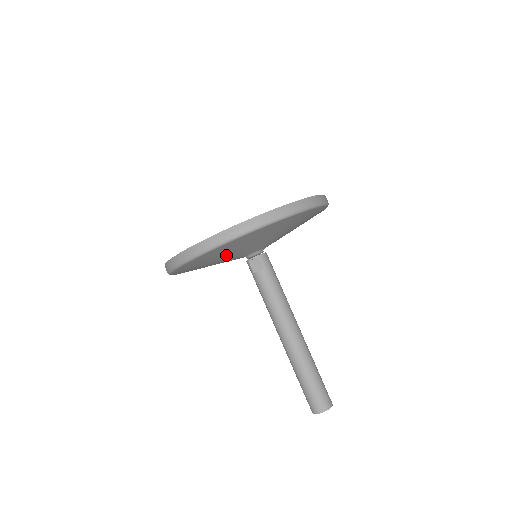
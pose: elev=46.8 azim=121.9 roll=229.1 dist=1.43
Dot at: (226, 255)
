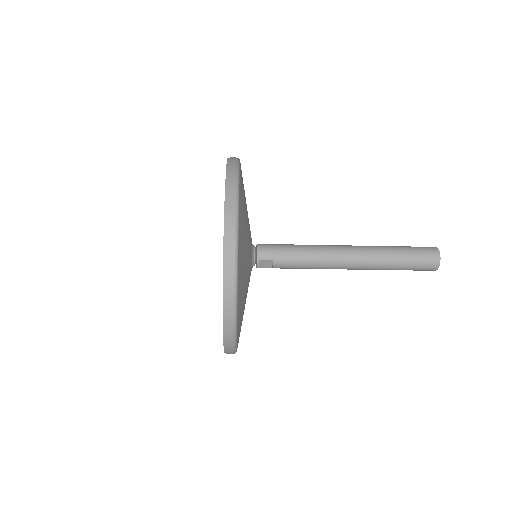
Dot at: (244, 305)
